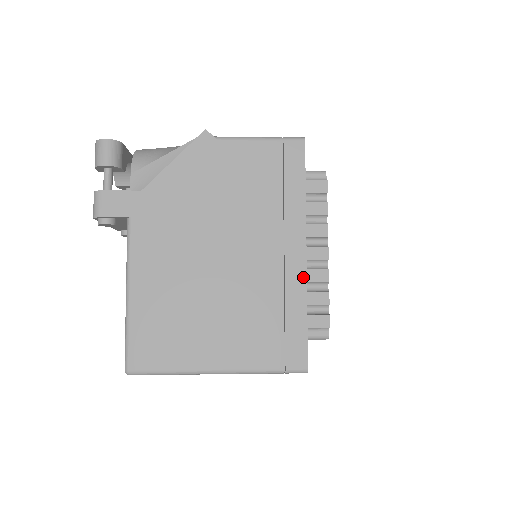
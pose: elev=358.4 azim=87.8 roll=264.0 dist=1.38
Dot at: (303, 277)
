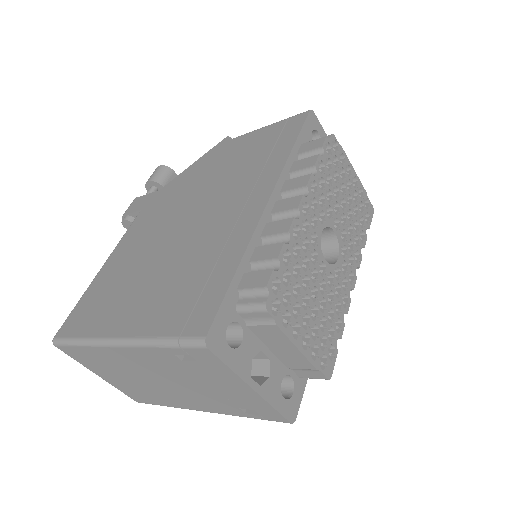
Dot at: (253, 226)
